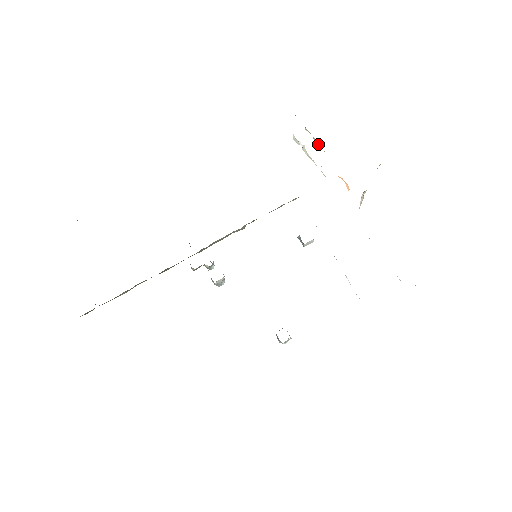
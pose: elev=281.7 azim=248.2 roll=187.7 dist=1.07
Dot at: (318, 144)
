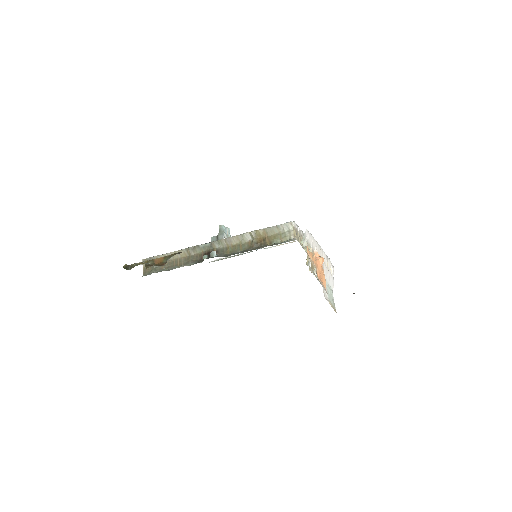
Dot at: (313, 271)
